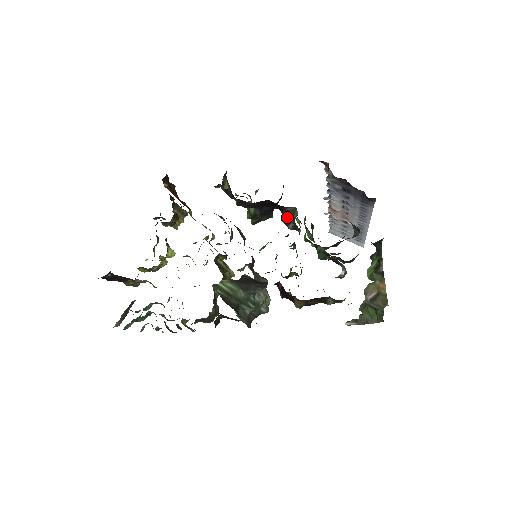
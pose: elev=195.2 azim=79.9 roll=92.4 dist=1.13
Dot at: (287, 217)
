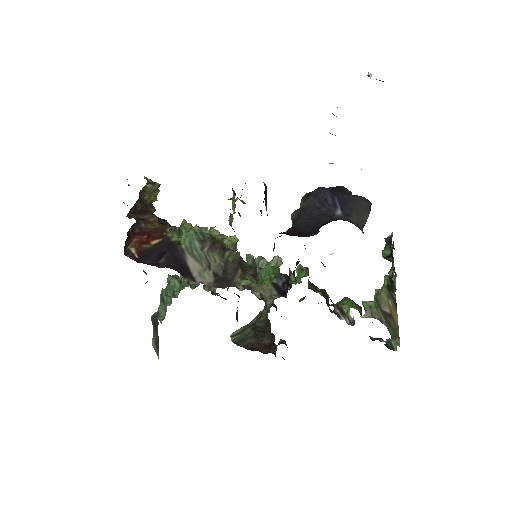
Dot at: occluded
